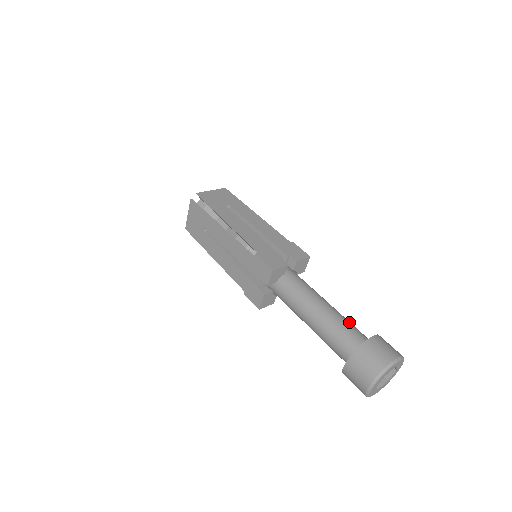
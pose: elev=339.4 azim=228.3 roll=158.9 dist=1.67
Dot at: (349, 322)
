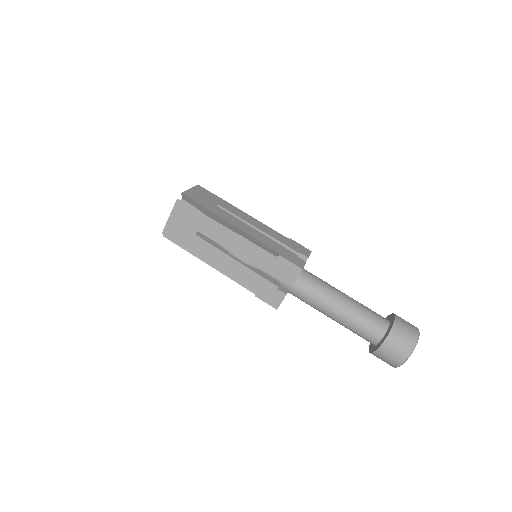
Dot at: (367, 307)
